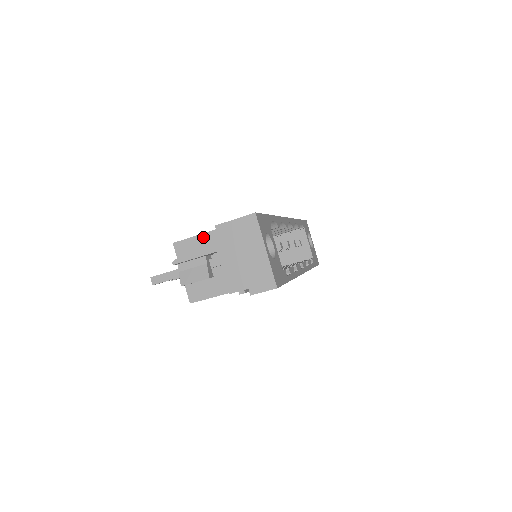
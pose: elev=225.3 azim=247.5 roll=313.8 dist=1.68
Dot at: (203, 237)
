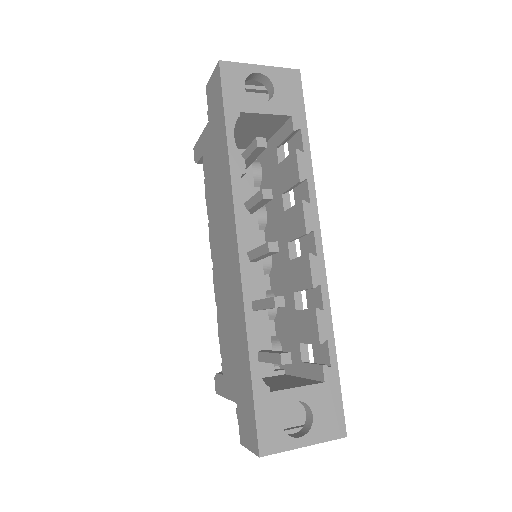
Dot at: occluded
